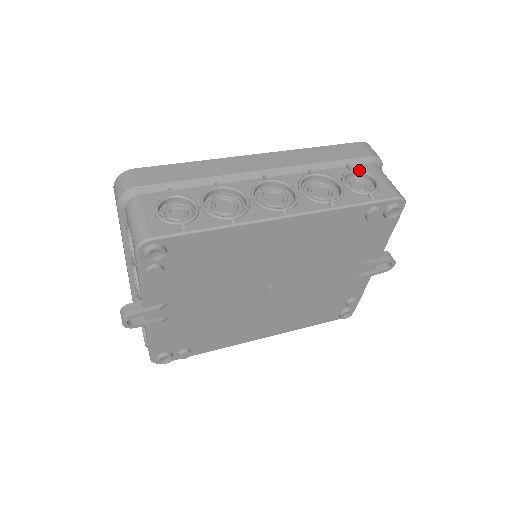
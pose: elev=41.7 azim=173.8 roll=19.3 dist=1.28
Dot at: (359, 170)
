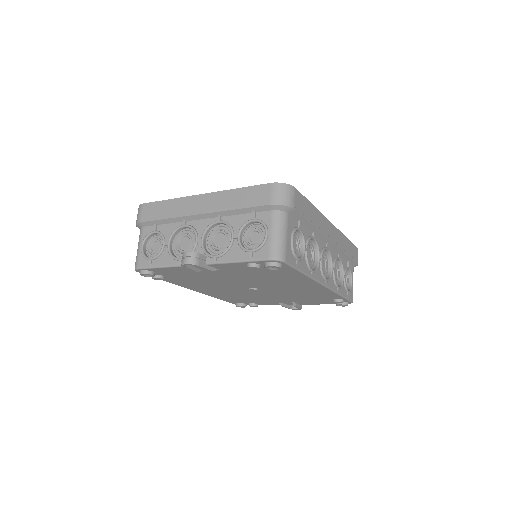
Dot at: occluded
